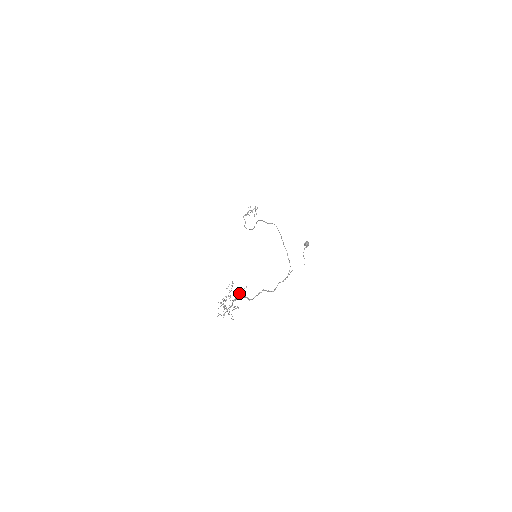
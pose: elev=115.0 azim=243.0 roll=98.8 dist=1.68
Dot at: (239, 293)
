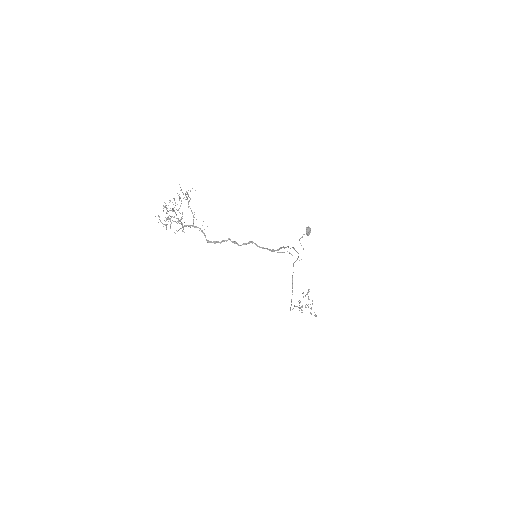
Dot at: (192, 213)
